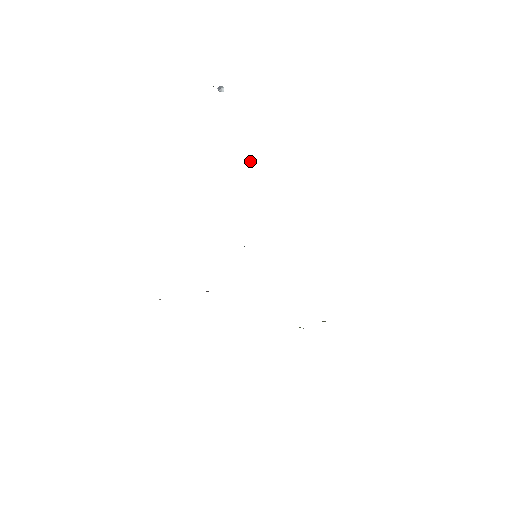
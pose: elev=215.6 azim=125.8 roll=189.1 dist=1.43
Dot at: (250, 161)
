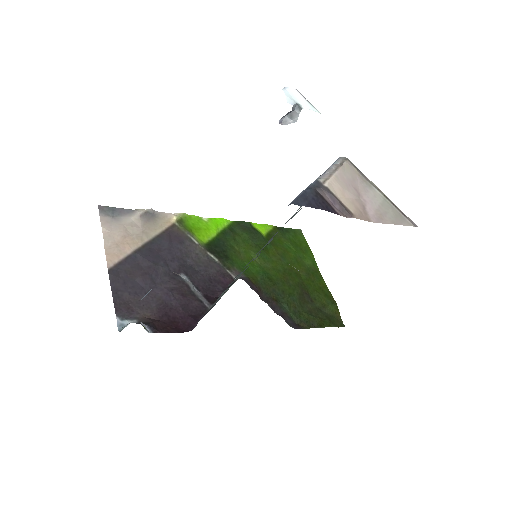
Dot at: occluded
